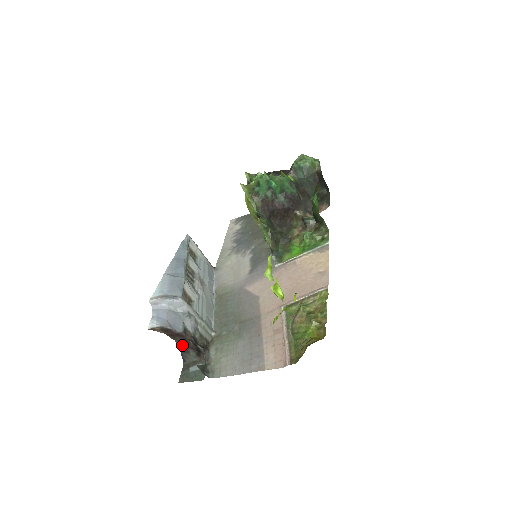
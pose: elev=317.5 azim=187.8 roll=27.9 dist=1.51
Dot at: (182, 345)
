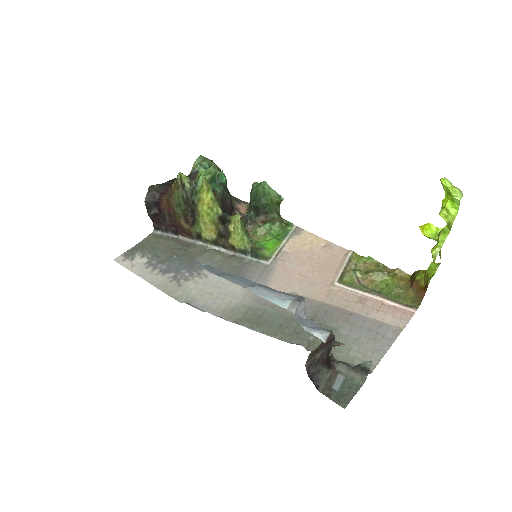
Dot at: (312, 366)
